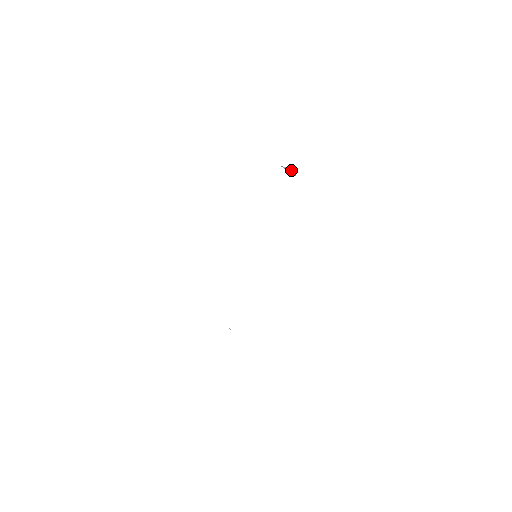
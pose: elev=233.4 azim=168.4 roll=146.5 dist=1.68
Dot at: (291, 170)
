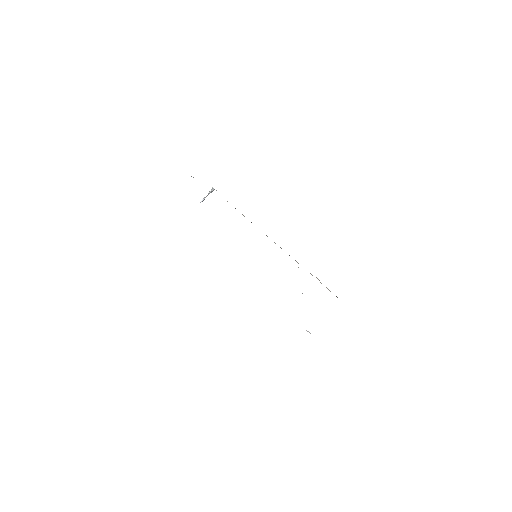
Dot at: (209, 191)
